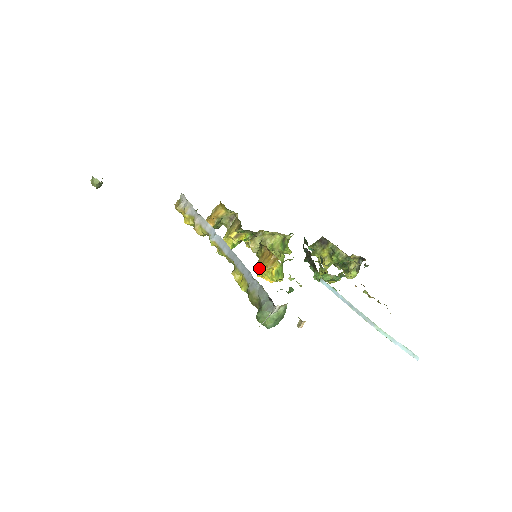
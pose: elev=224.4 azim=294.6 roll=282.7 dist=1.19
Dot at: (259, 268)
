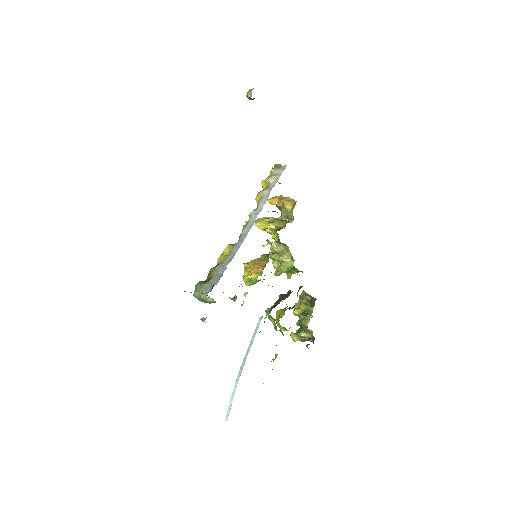
Dot at: (250, 262)
